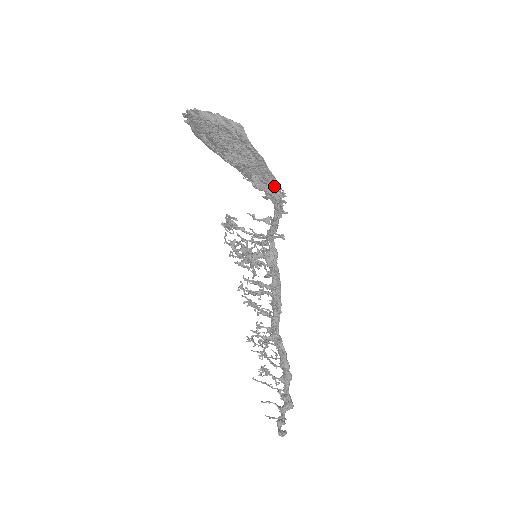
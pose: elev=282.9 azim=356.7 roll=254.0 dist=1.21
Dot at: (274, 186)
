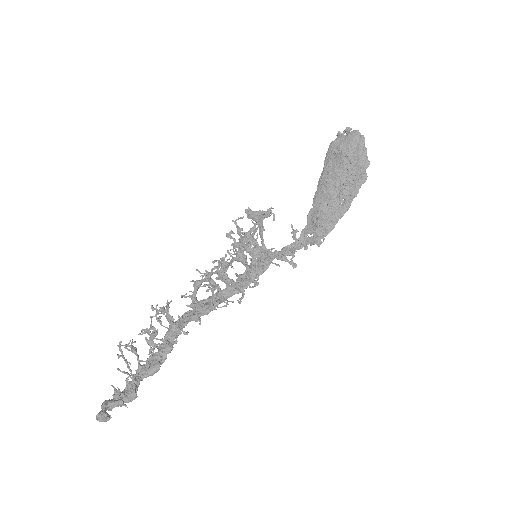
Dot at: (323, 232)
